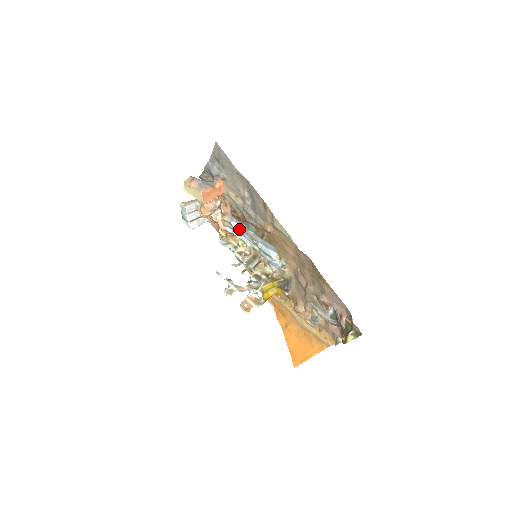
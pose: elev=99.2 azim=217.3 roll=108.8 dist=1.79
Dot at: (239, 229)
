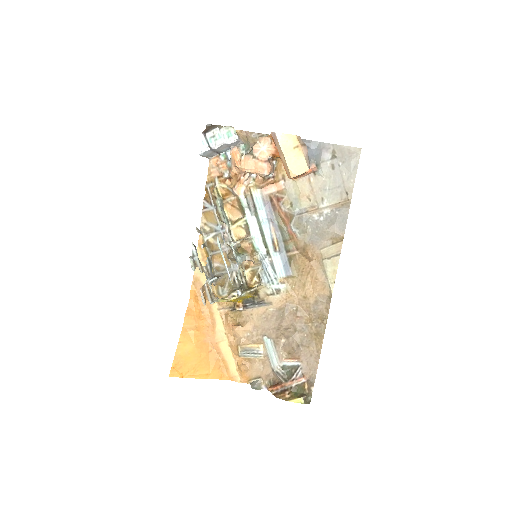
Dot at: (261, 215)
